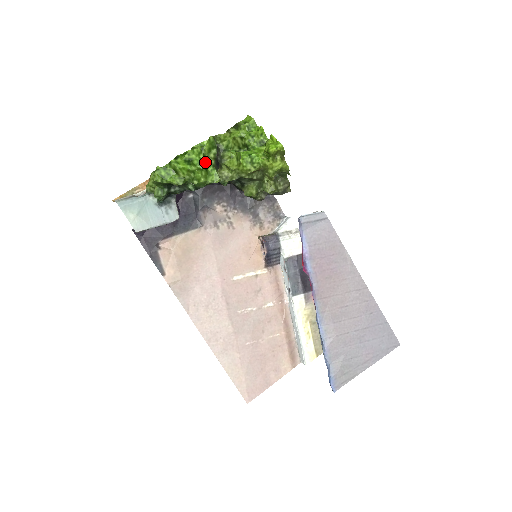
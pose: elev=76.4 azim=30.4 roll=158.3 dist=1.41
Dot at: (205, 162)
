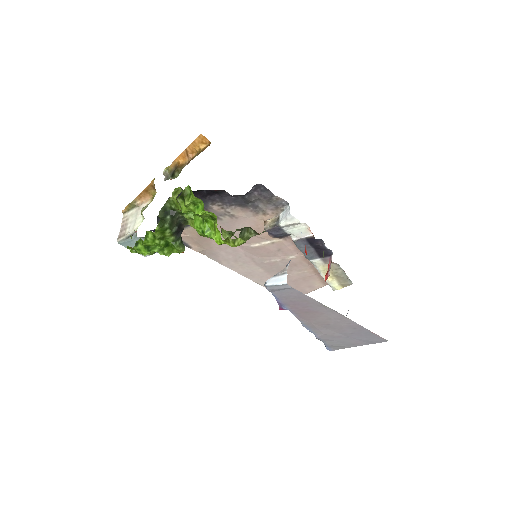
Dot at: (163, 242)
